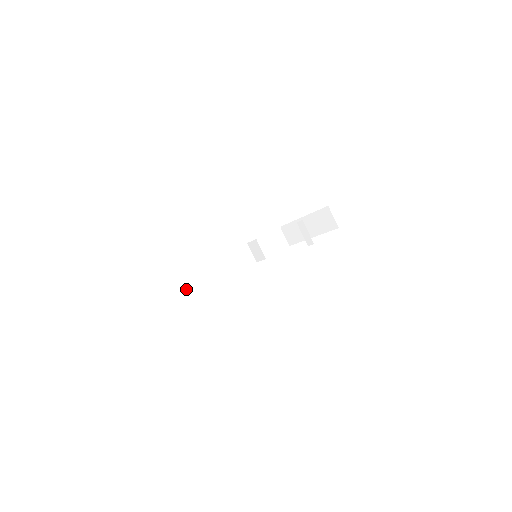
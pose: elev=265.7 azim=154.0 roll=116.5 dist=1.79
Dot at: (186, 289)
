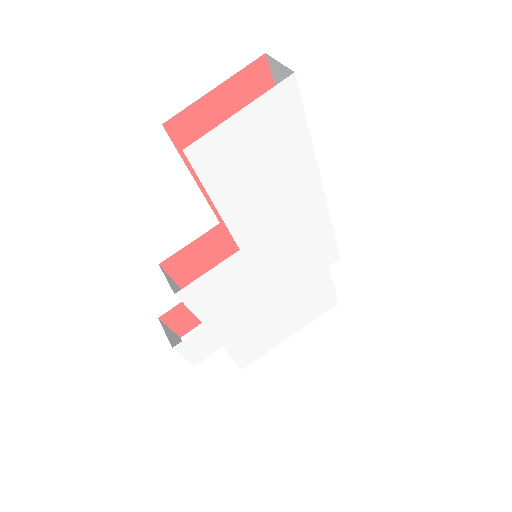
Dot at: occluded
